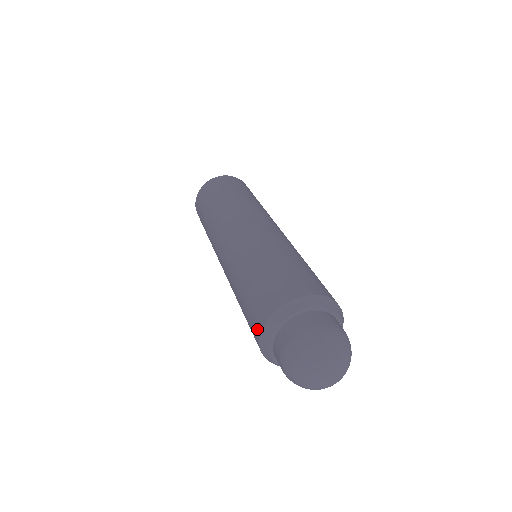
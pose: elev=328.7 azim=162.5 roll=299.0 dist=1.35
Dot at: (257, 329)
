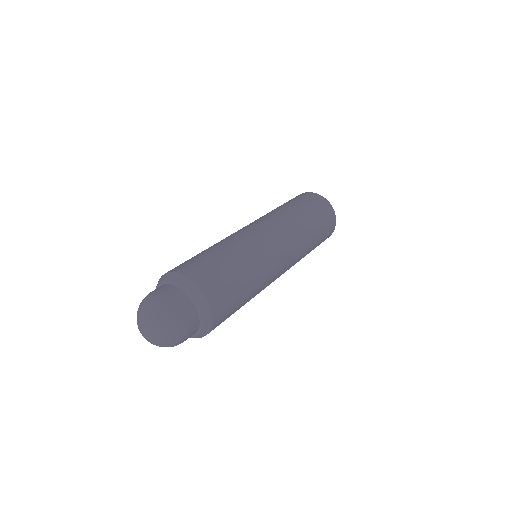
Dot at: occluded
